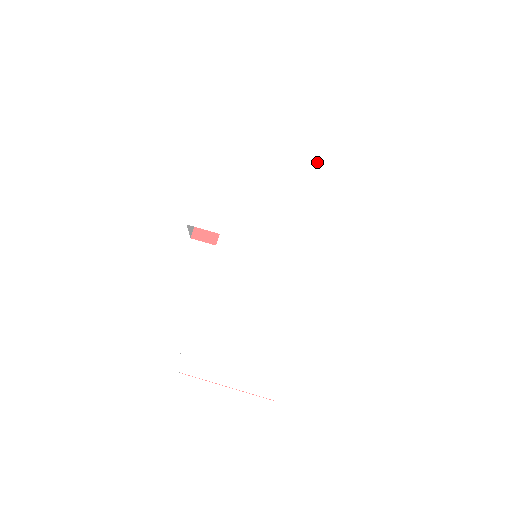
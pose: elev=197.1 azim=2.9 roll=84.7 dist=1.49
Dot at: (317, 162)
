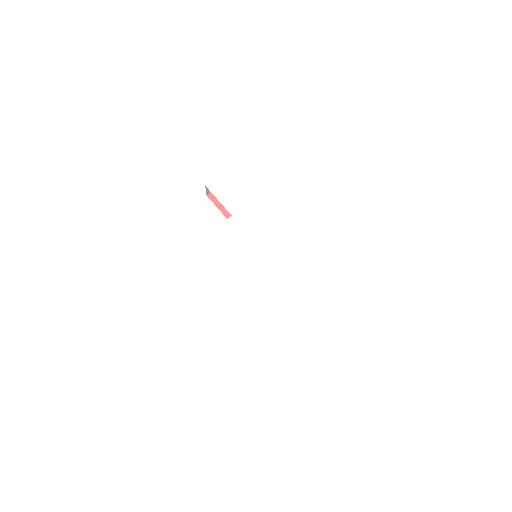
Dot at: (378, 200)
